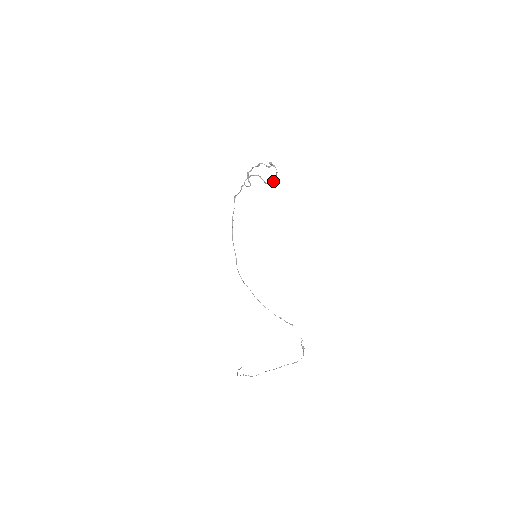
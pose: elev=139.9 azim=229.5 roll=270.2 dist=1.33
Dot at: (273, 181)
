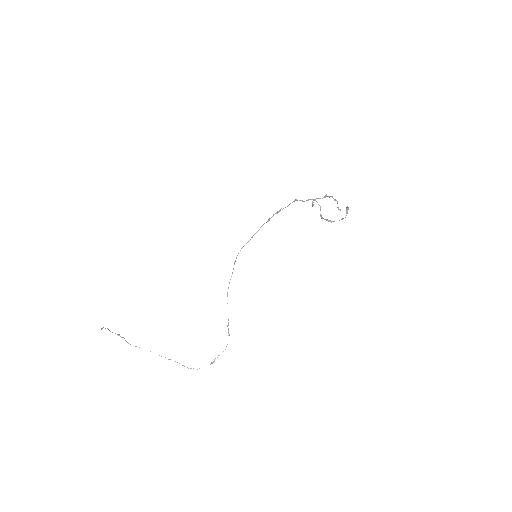
Dot at: (331, 221)
